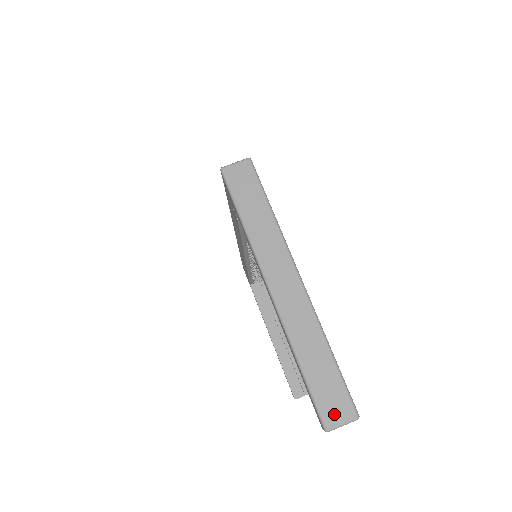
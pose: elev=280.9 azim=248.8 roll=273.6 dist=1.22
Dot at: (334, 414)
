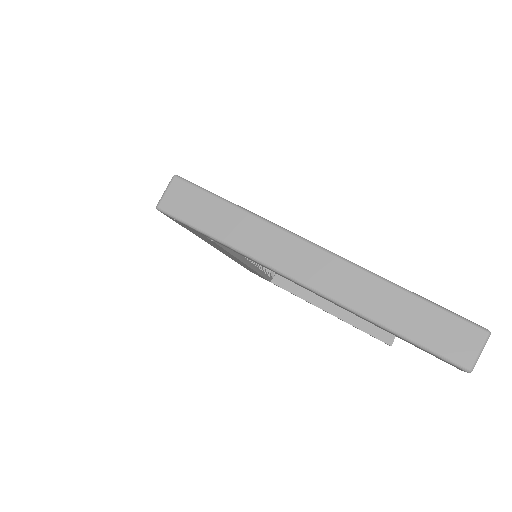
Dot at: (463, 349)
